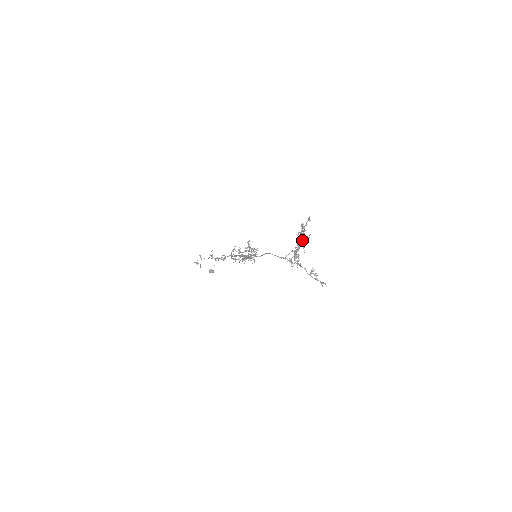
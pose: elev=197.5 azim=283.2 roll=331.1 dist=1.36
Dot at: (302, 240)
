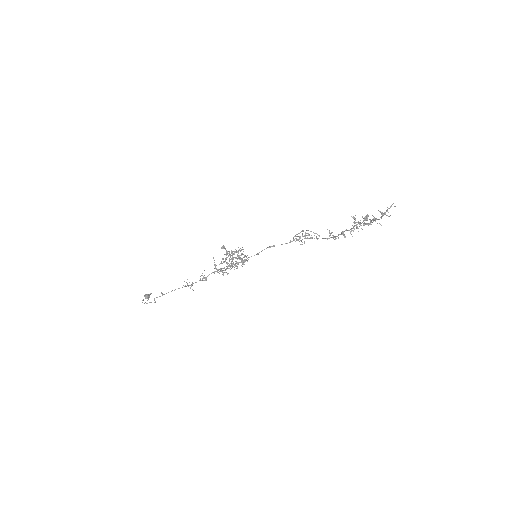
Dot at: occluded
